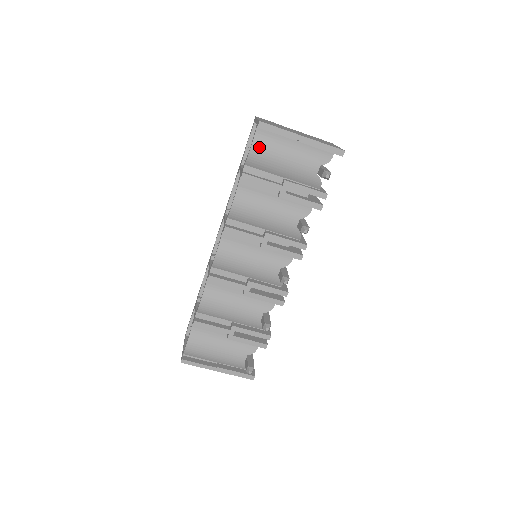
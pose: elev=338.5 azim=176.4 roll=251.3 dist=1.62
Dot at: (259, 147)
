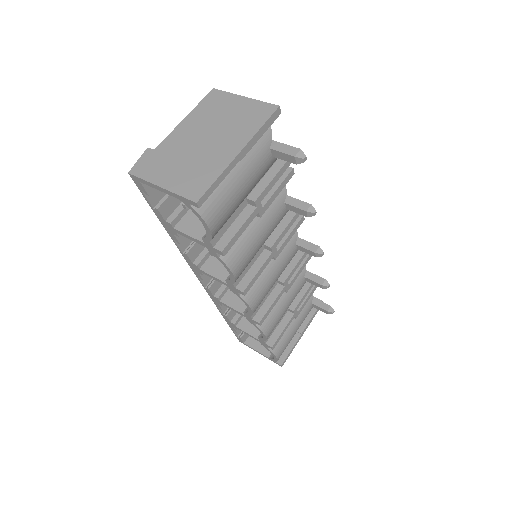
Dot at: (215, 217)
